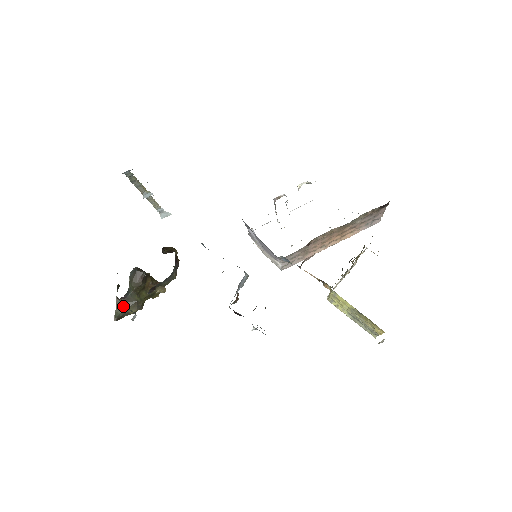
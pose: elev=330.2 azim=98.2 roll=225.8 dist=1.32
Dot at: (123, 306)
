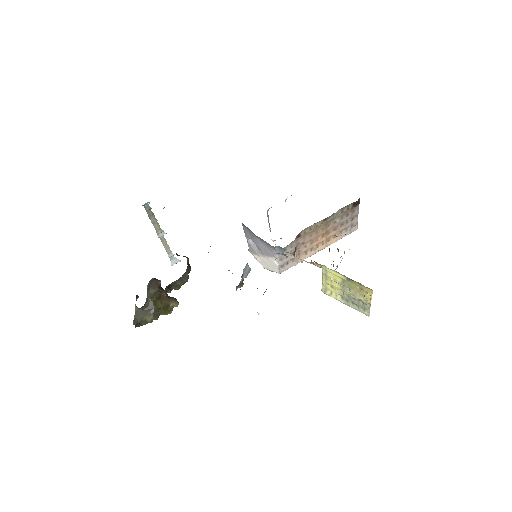
Dot at: (141, 313)
